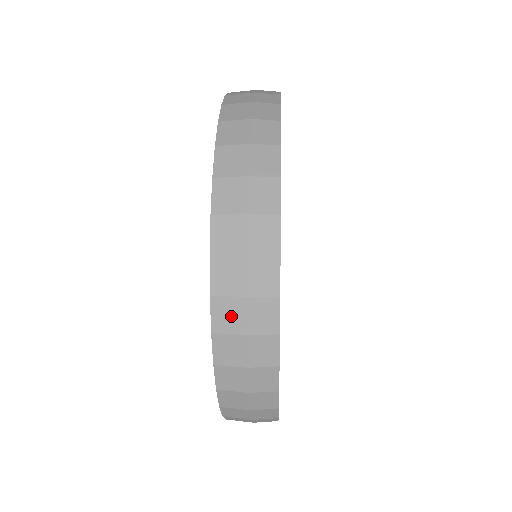
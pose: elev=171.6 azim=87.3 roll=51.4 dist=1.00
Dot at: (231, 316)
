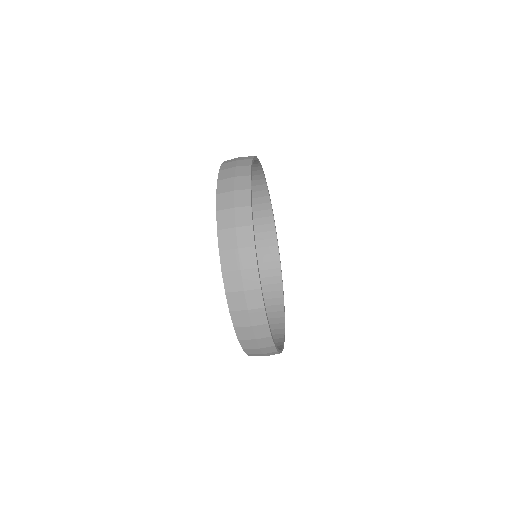
Dot at: (231, 261)
